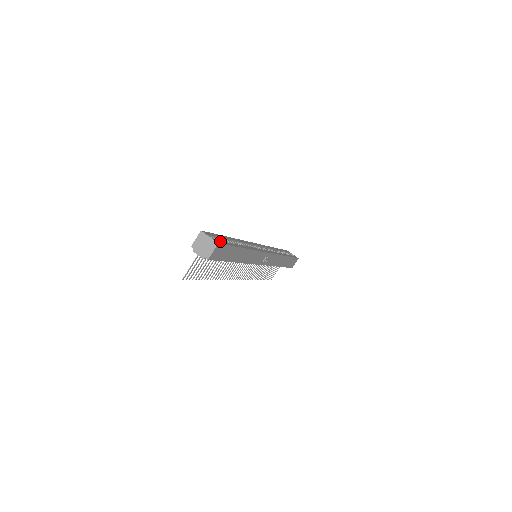
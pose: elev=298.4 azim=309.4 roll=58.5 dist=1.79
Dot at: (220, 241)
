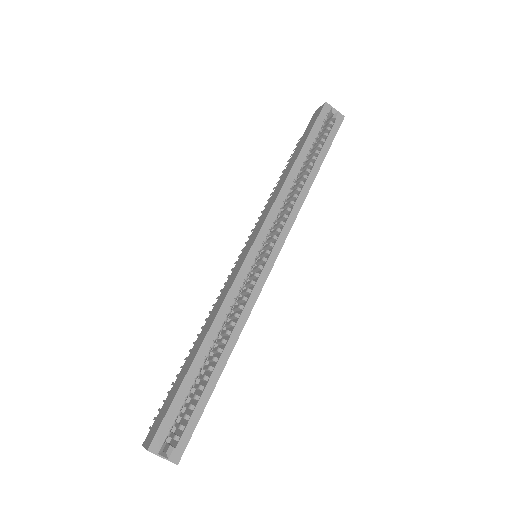
Dot at: (181, 439)
